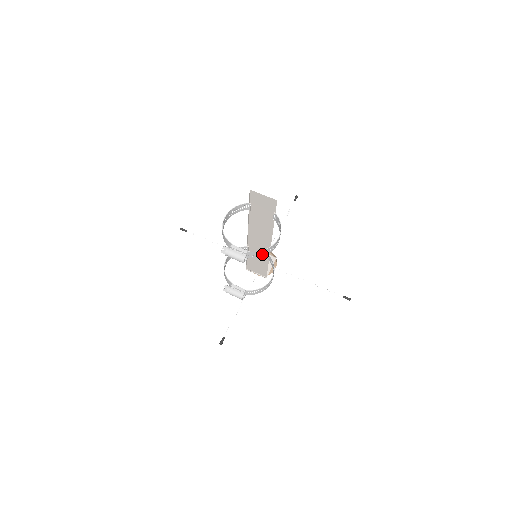
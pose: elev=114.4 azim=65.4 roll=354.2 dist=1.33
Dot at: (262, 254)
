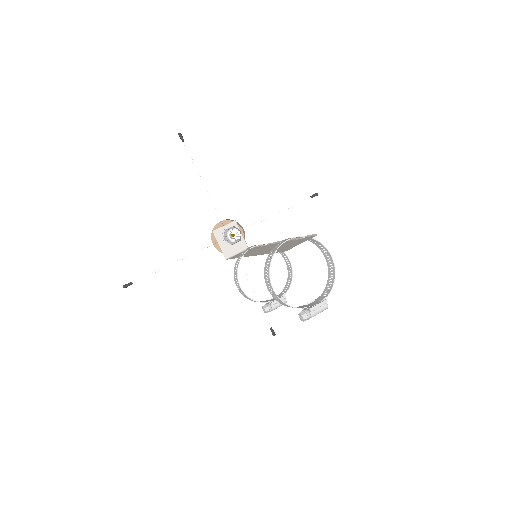
Dot at: occluded
